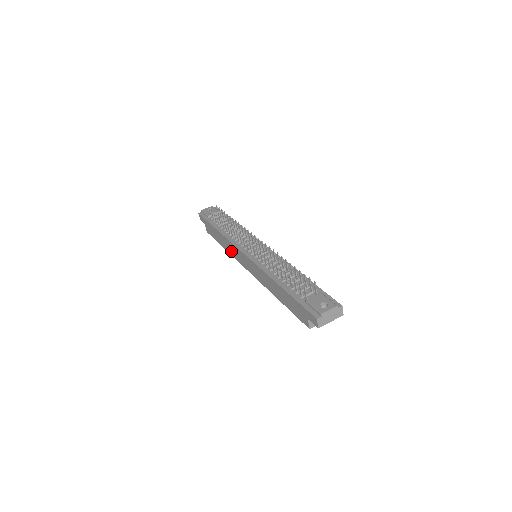
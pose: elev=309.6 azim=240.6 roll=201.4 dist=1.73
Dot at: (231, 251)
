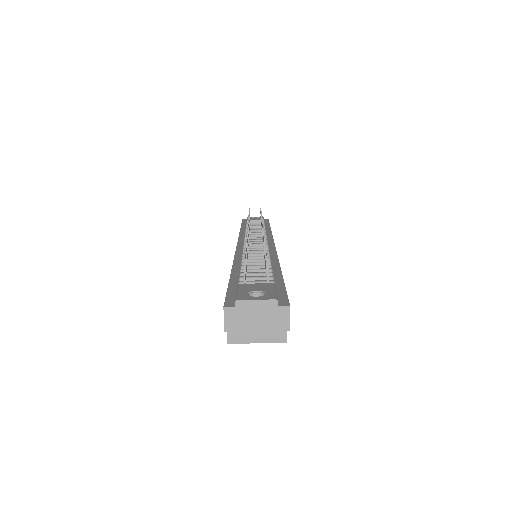
Dot at: occluded
